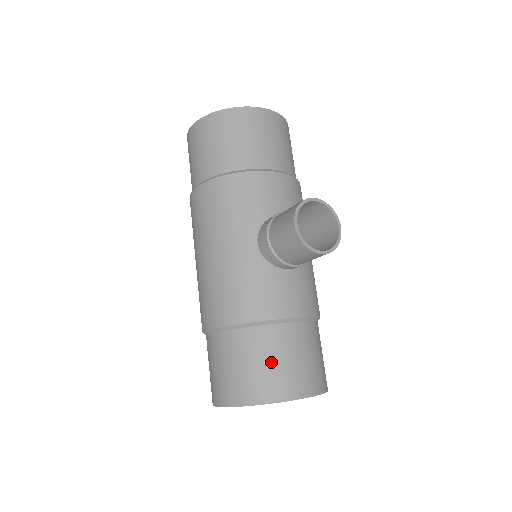
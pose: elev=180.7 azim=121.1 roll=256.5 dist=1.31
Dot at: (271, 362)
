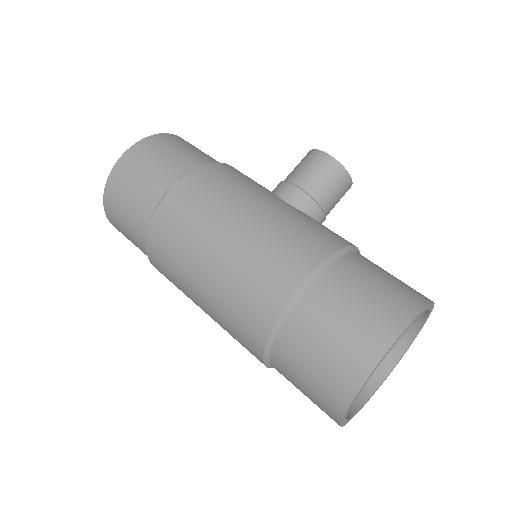
Dot at: (390, 275)
